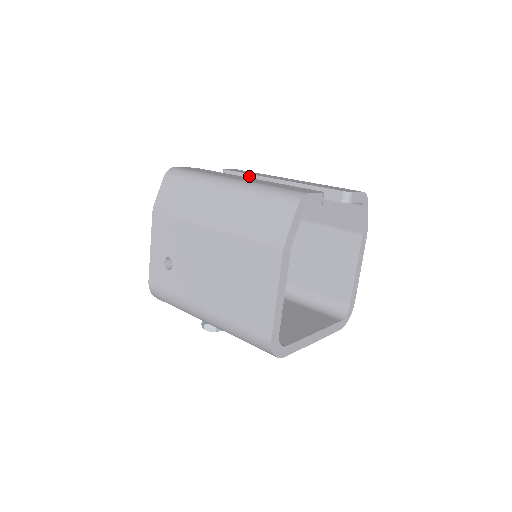
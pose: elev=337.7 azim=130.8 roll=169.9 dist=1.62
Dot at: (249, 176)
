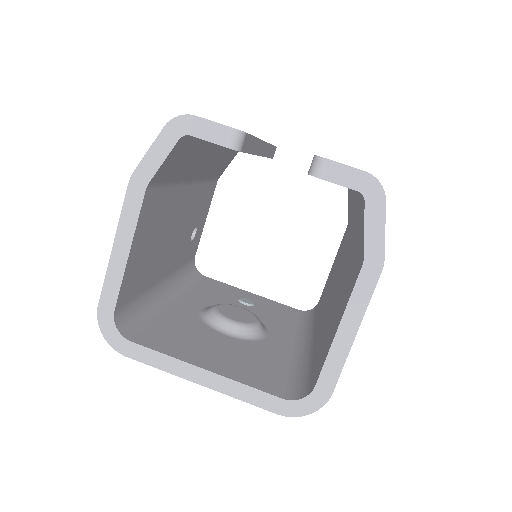
Dot at: occluded
